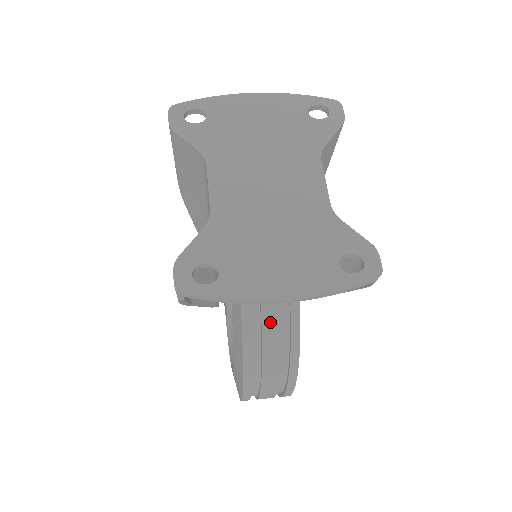
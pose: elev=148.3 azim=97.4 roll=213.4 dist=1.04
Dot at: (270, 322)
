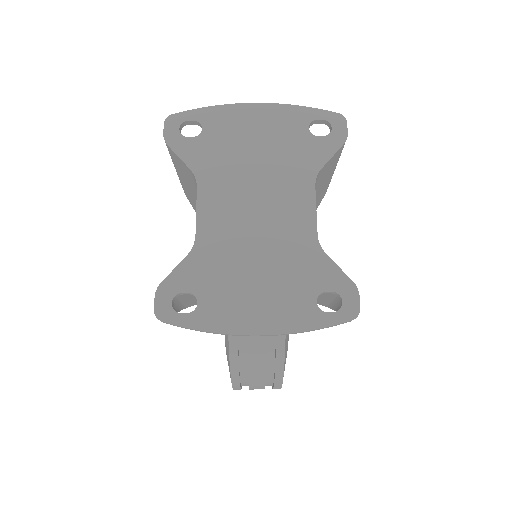
Dot at: occluded
